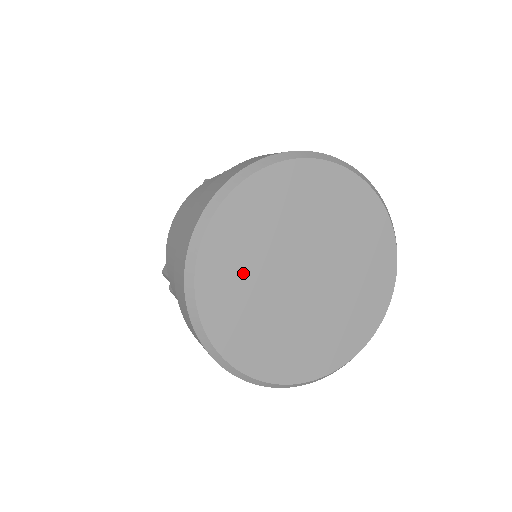
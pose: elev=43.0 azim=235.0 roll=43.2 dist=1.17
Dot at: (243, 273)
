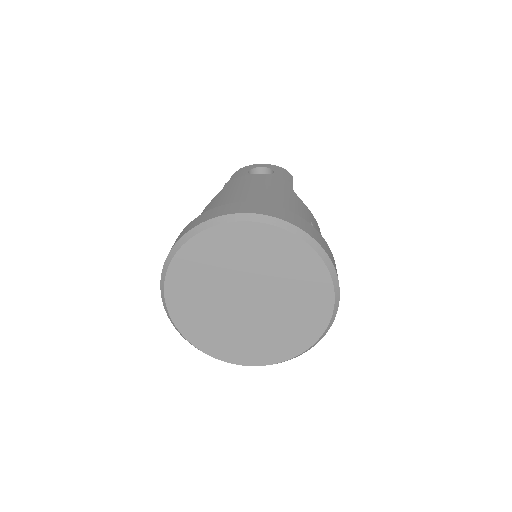
Dot at: (203, 313)
